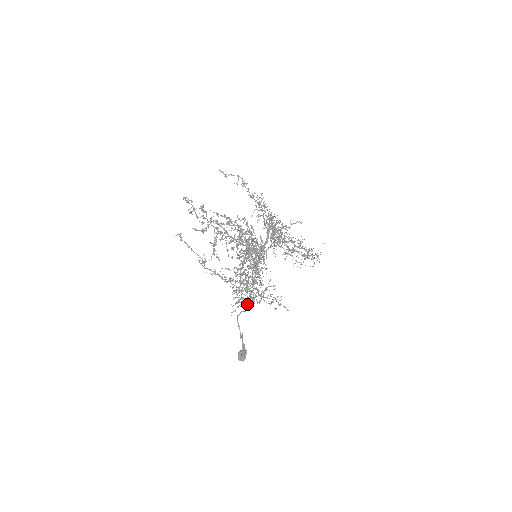
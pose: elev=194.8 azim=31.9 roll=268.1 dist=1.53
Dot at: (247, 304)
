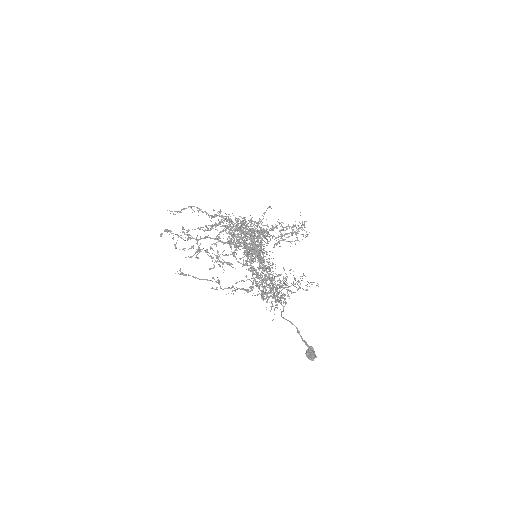
Dot at: occluded
